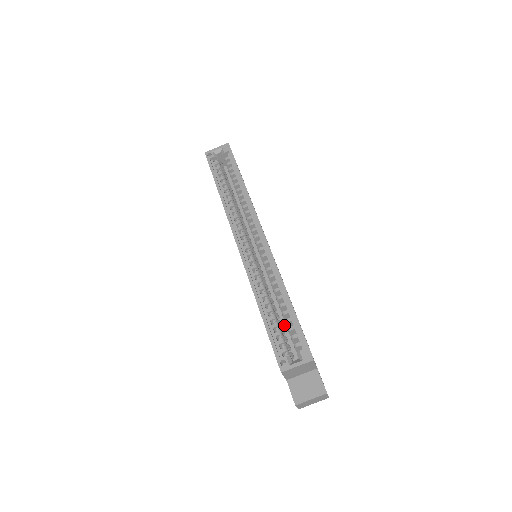
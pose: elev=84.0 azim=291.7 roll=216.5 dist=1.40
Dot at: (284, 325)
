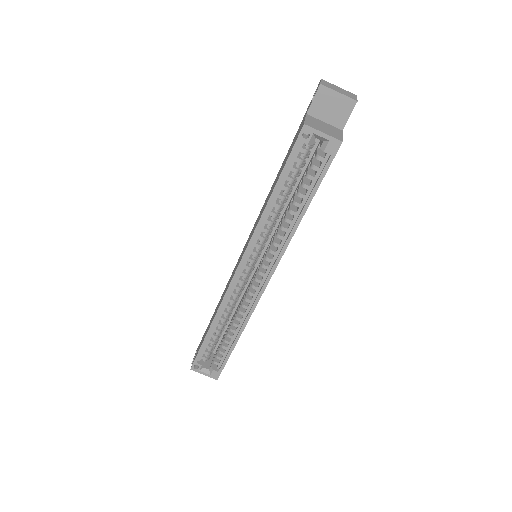
Dot at: (226, 326)
